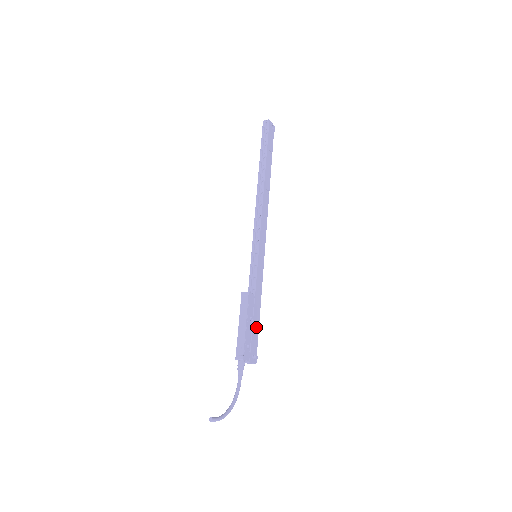
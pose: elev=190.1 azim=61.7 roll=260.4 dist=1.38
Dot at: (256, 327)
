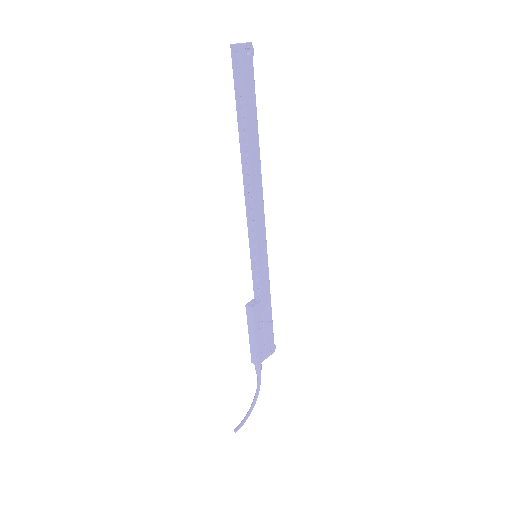
Dot at: (269, 325)
